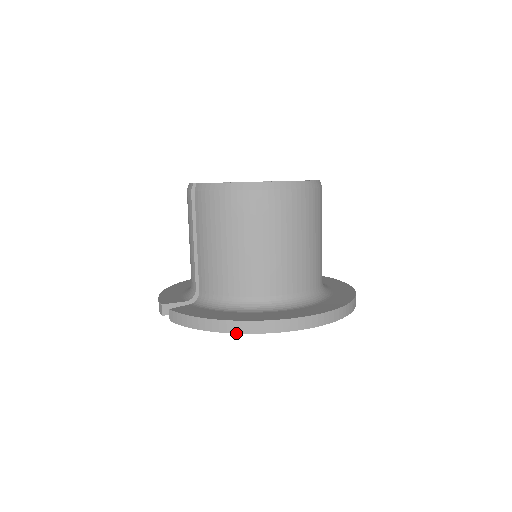
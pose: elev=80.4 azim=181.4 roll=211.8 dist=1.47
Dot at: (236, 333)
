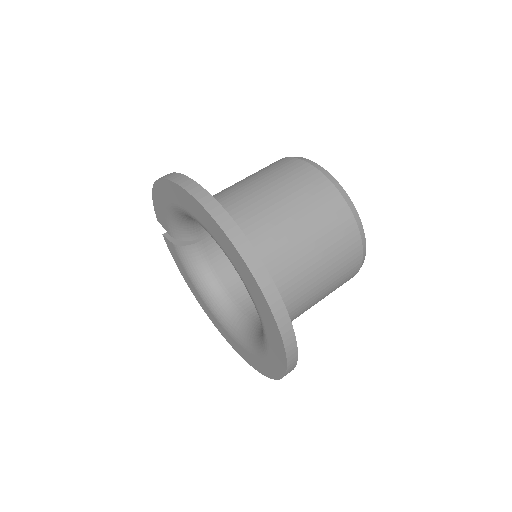
Dot at: (155, 182)
